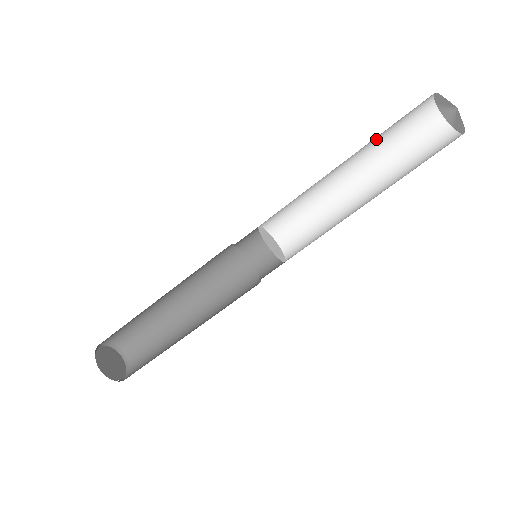
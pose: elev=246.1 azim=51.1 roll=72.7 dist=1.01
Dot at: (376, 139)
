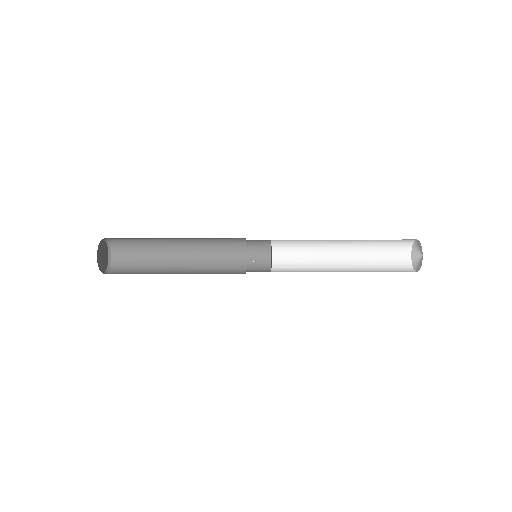
Dot at: occluded
